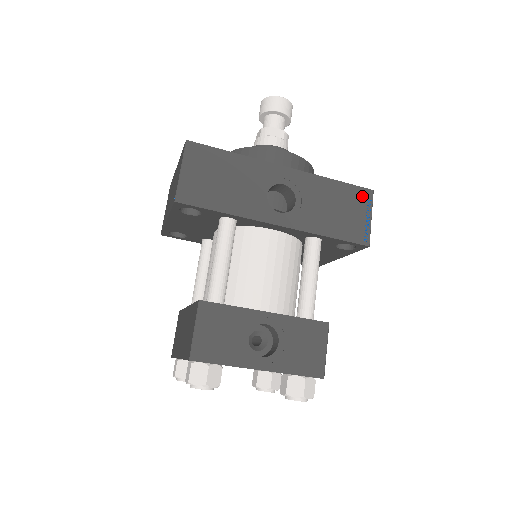
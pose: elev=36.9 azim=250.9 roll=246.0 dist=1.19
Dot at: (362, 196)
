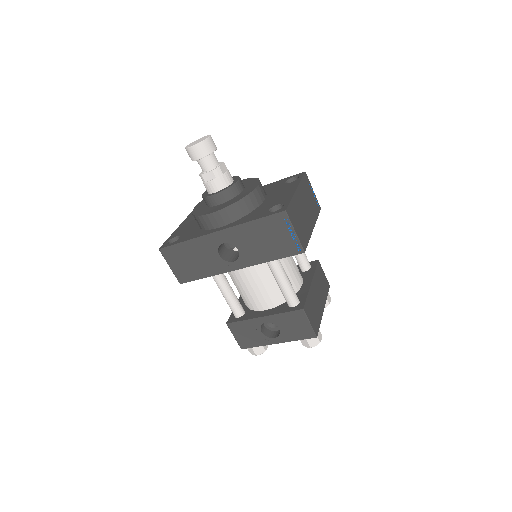
Dot at: (279, 220)
